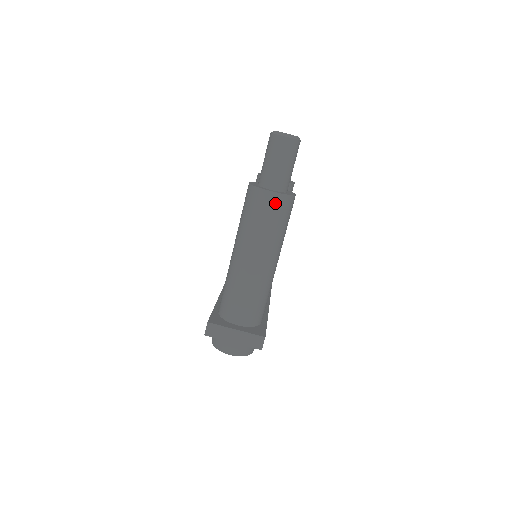
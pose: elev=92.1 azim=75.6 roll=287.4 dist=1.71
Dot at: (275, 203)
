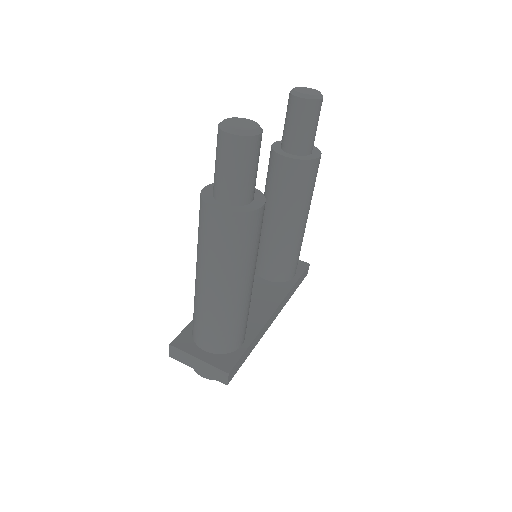
Dot at: (223, 223)
